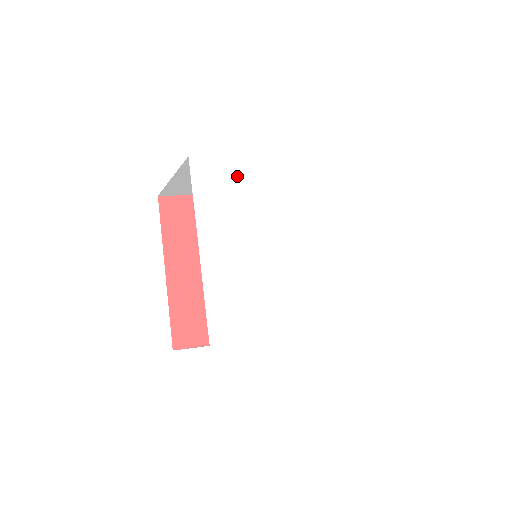
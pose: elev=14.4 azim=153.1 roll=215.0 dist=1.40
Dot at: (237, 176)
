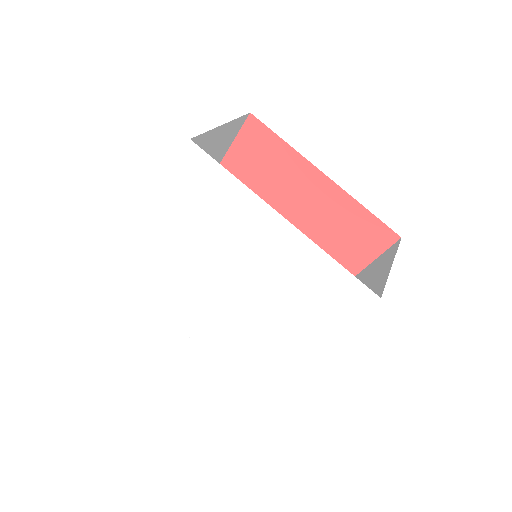
Dot at: (153, 256)
